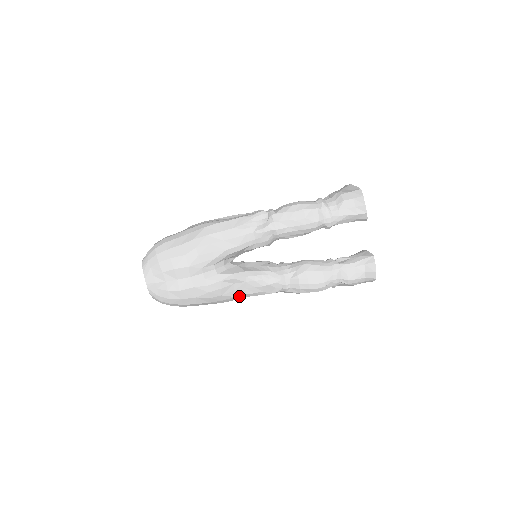
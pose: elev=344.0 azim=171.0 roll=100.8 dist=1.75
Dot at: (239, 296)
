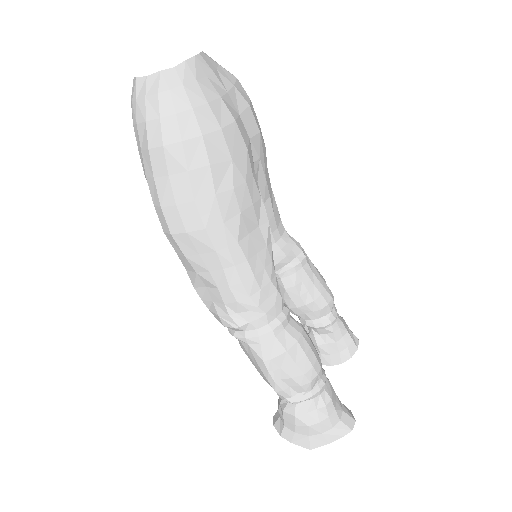
Dot at: (239, 251)
